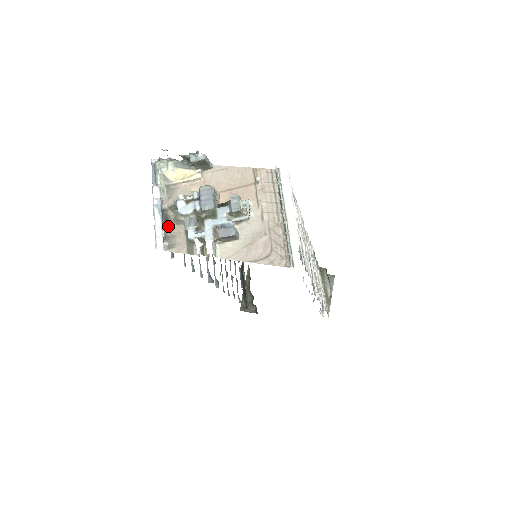
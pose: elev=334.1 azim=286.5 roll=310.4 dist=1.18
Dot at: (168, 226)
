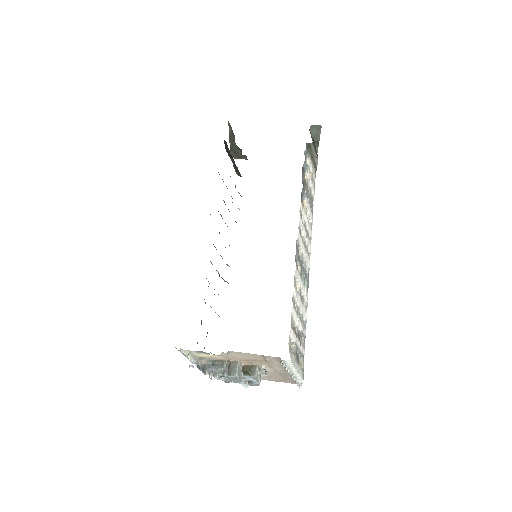
Dot at: (208, 368)
